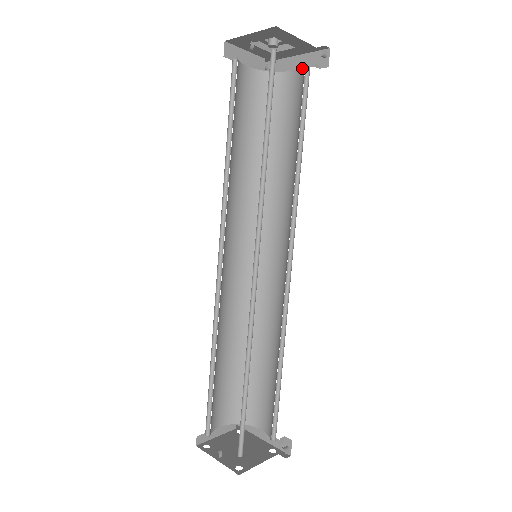
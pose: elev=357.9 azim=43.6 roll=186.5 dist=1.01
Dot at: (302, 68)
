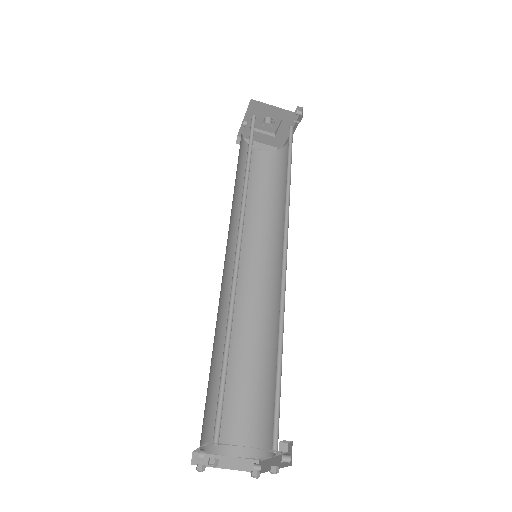
Dot at: occluded
